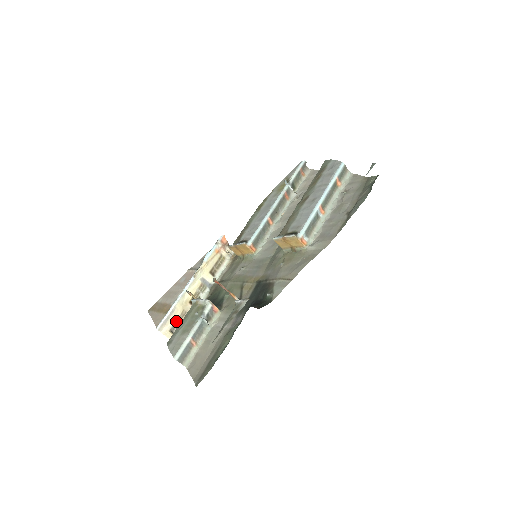
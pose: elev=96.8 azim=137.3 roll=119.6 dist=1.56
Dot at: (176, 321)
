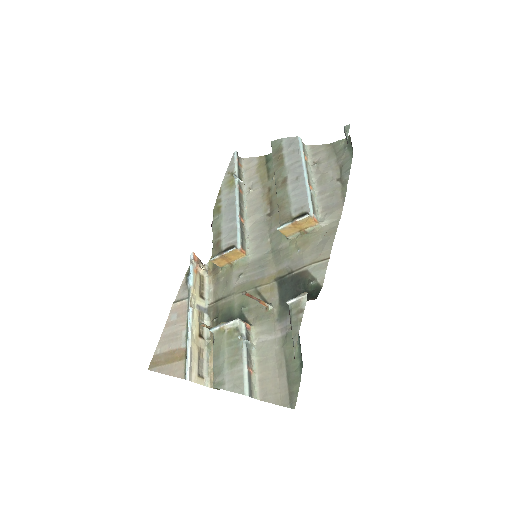
Dot at: (198, 362)
